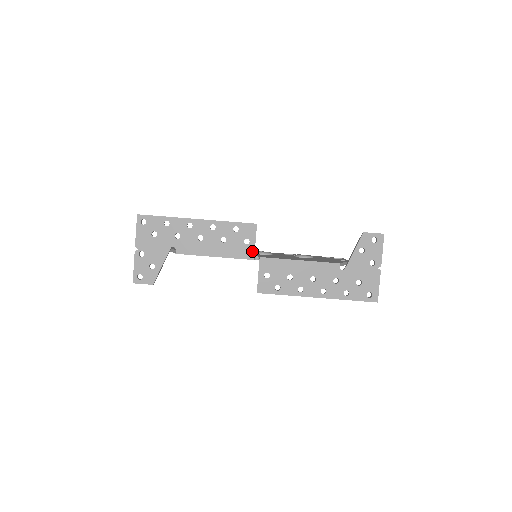
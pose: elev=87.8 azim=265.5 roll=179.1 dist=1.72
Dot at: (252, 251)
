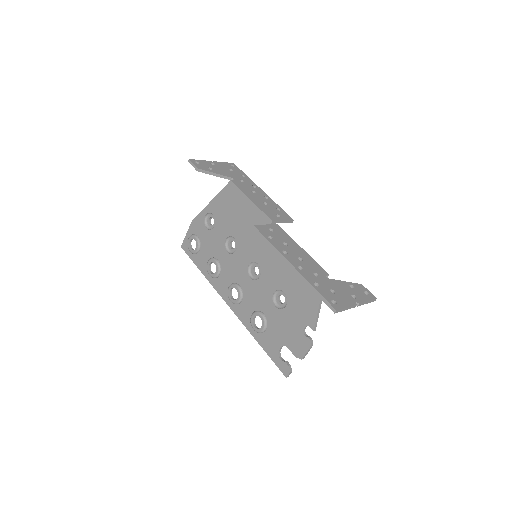
Dot at: (276, 219)
